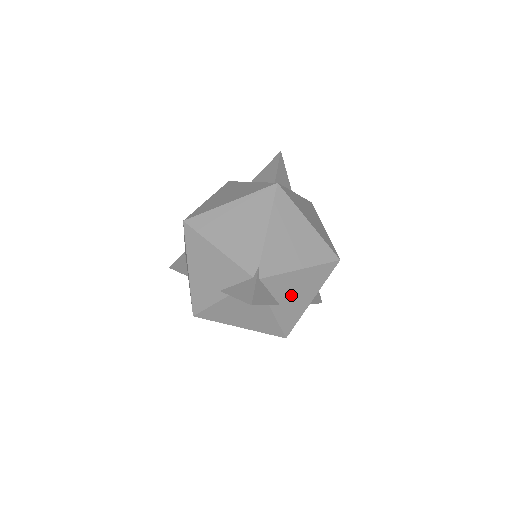
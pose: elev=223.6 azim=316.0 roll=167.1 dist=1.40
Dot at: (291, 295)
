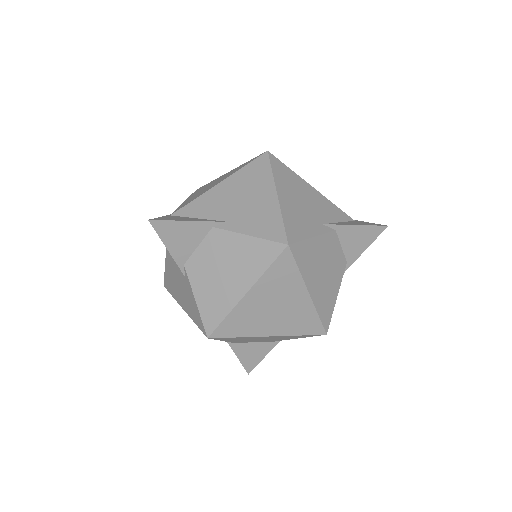
Dot at: occluded
